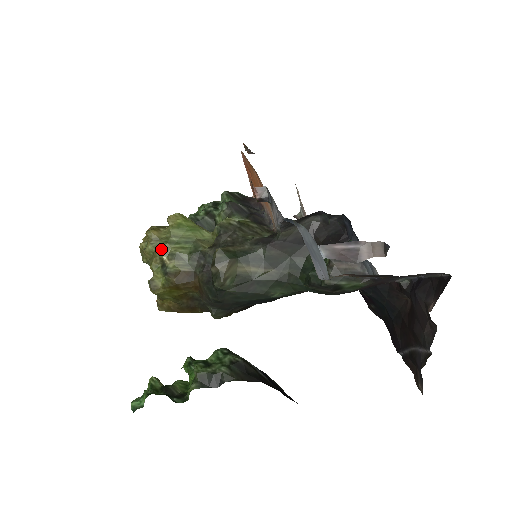
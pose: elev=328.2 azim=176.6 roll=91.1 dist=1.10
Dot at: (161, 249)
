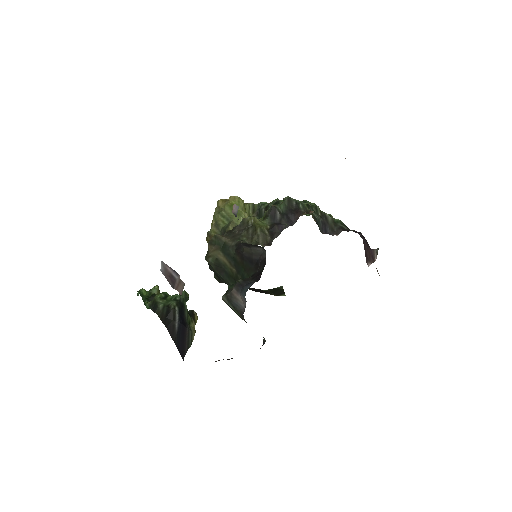
Dot at: (215, 215)
